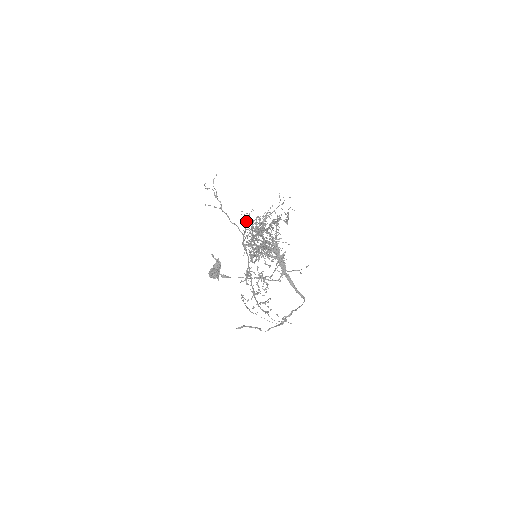
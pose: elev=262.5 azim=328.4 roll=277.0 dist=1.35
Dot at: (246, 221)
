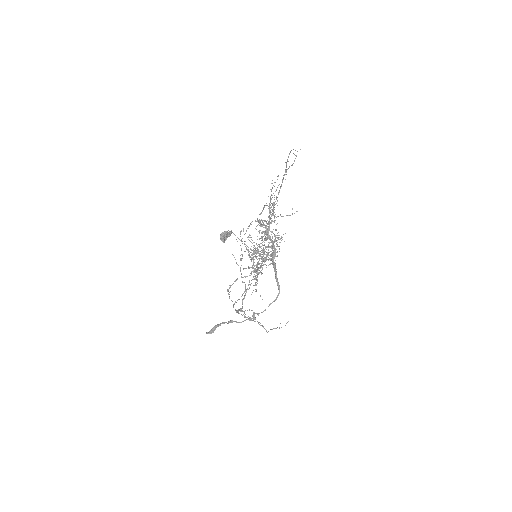
Dot at: (255, 271)
